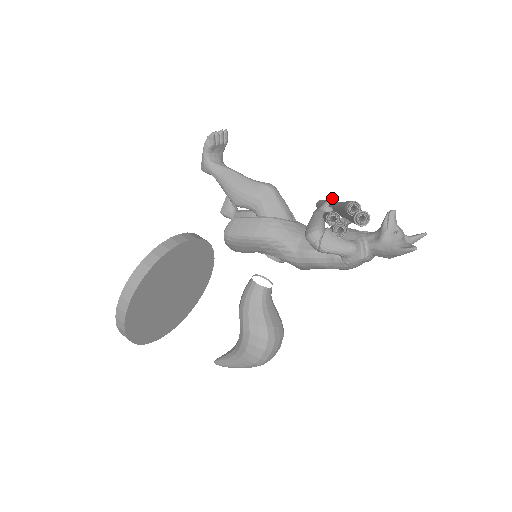
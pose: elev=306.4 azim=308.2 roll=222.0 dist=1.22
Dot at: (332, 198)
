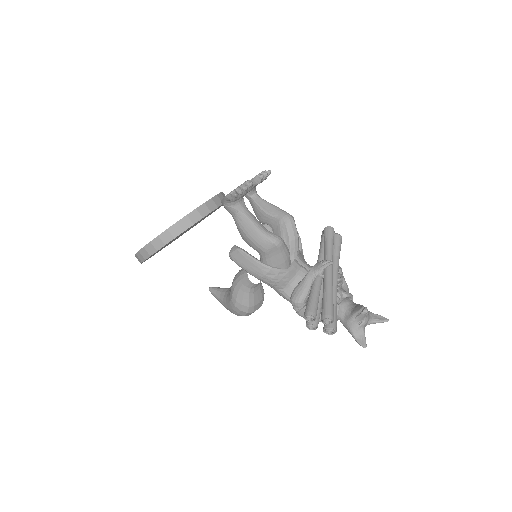
Dot at: (328, 265)
